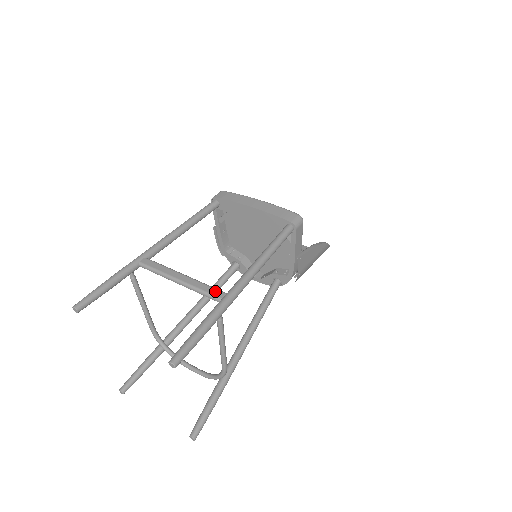
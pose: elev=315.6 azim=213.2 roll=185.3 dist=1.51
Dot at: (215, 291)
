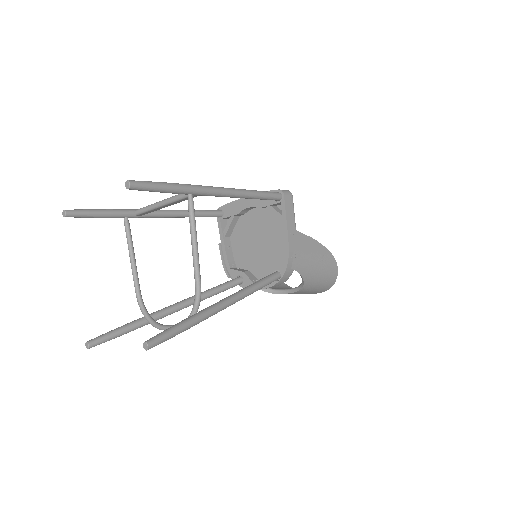
Dot at: occluded
